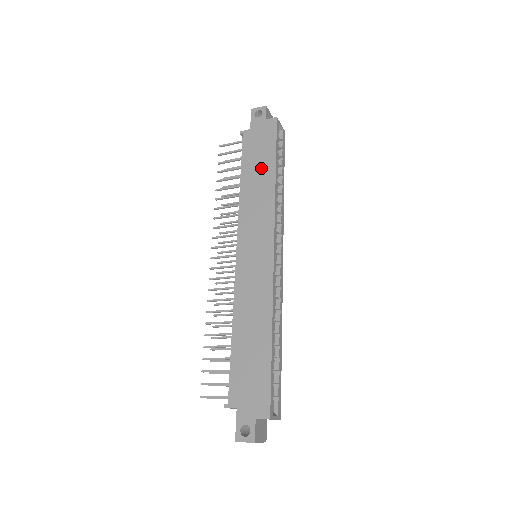
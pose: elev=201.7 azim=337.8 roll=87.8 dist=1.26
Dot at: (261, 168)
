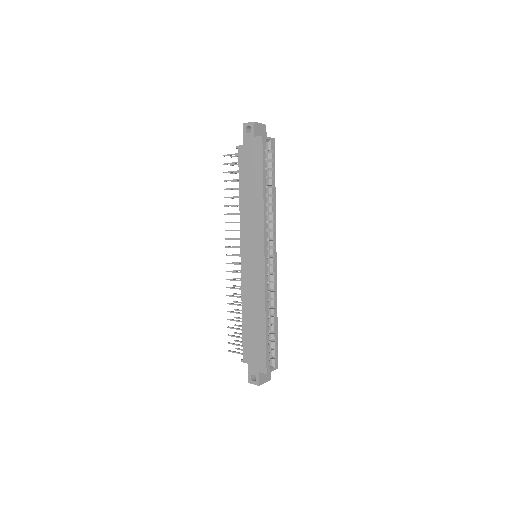
Dot at: (253, 185)
